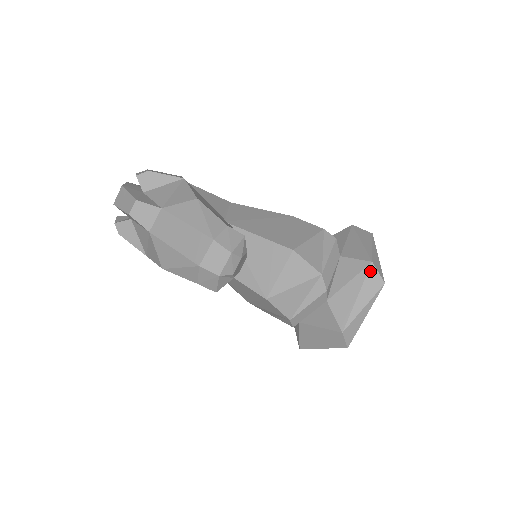
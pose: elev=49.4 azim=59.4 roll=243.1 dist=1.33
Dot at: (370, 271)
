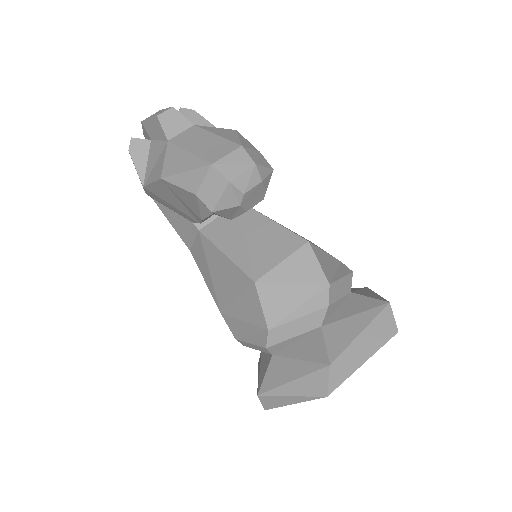
Dot at: (385, 311)
